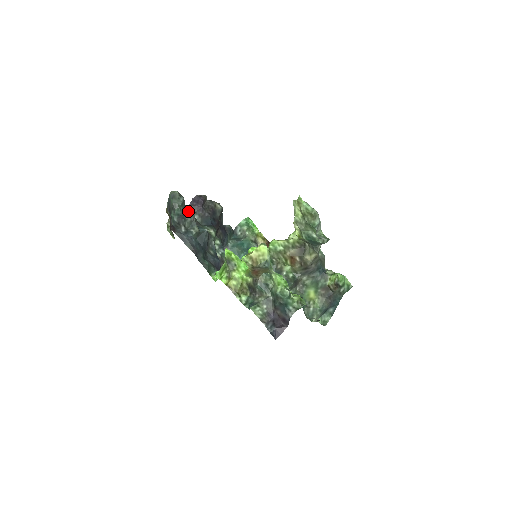
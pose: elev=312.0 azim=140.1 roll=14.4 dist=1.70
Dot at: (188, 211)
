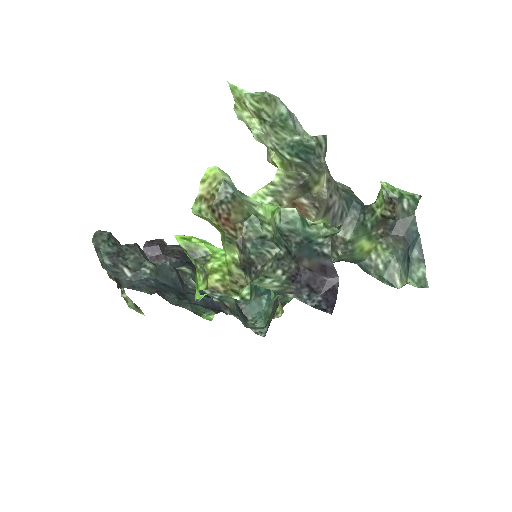
Dot at: (126, 248)
